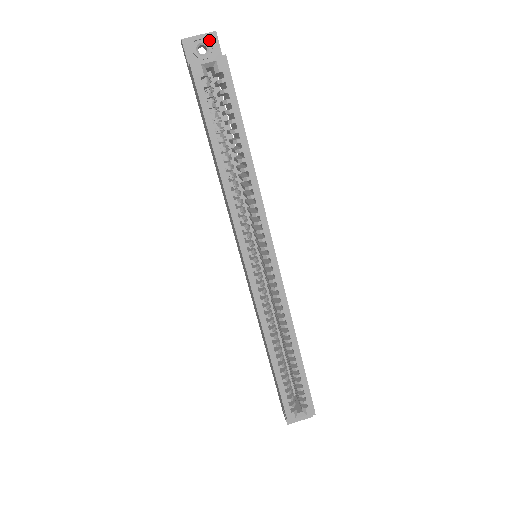
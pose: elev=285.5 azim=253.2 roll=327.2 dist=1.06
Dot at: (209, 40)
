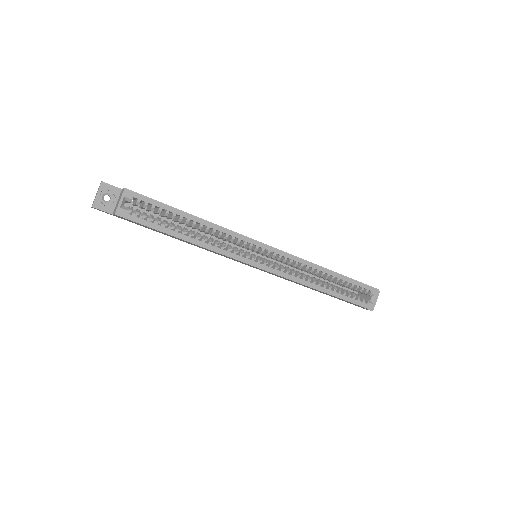
Dot at: (104, 190)
